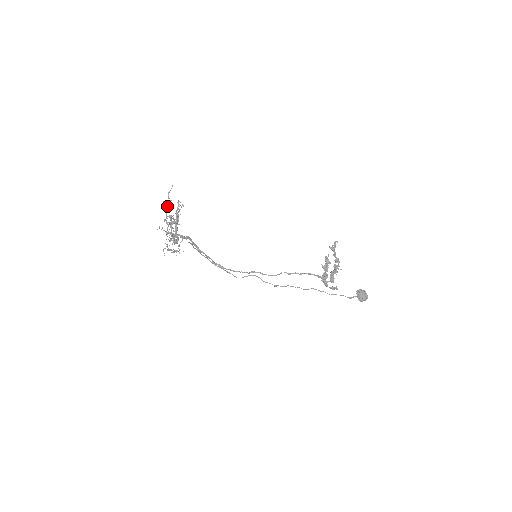
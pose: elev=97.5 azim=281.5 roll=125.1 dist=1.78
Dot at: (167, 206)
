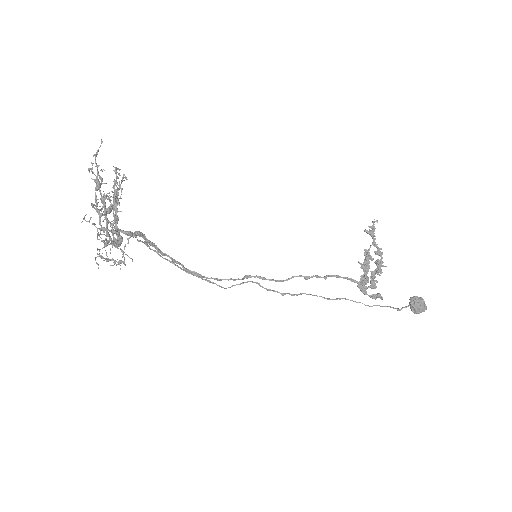
Dot at: occluded
